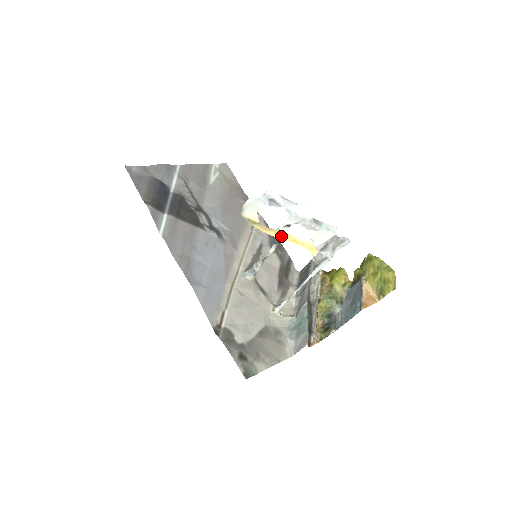
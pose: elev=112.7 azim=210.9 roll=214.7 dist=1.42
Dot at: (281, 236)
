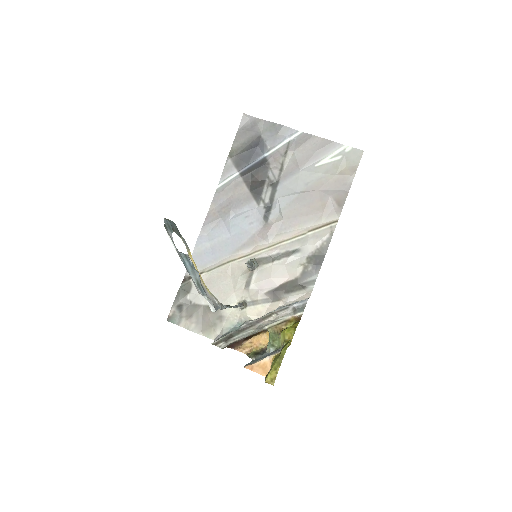
Dot at: (193, 261)
